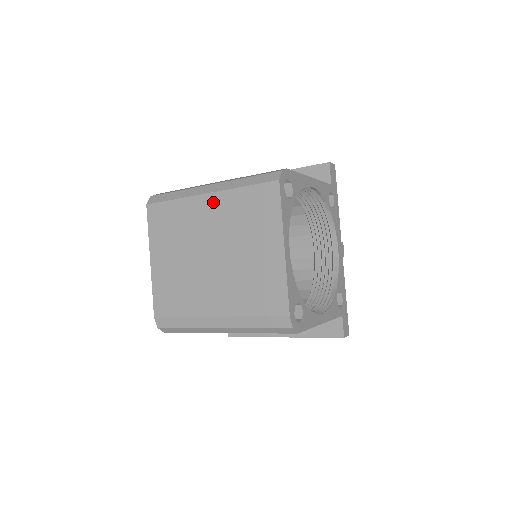
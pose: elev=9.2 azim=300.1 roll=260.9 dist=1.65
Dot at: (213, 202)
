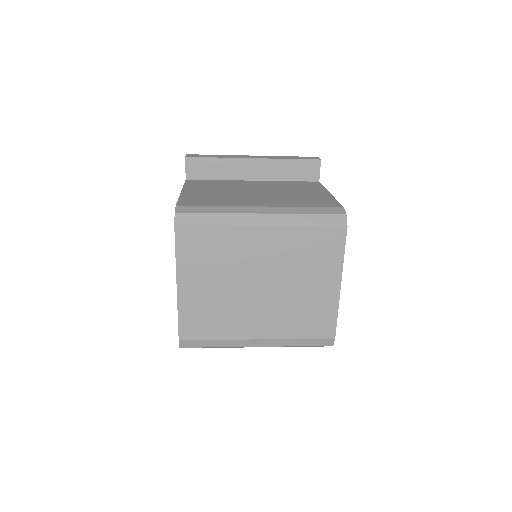
Dot at: (269, 236)
